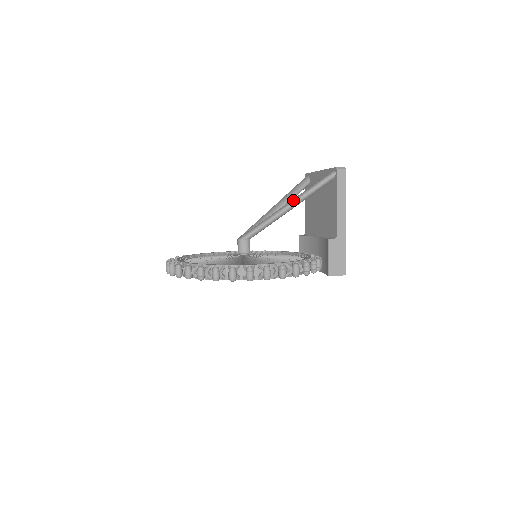
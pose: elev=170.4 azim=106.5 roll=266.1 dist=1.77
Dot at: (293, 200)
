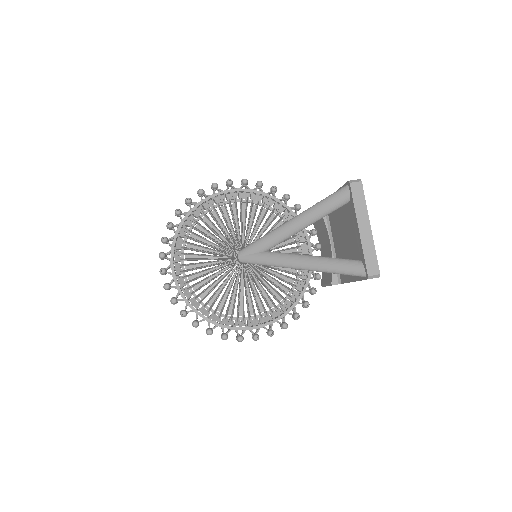
Dot at: (307, 268)
